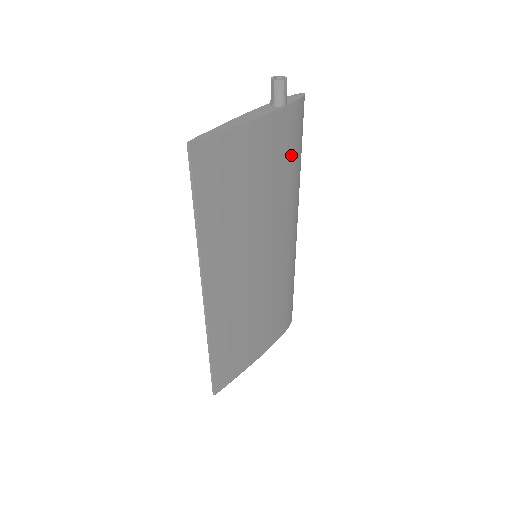
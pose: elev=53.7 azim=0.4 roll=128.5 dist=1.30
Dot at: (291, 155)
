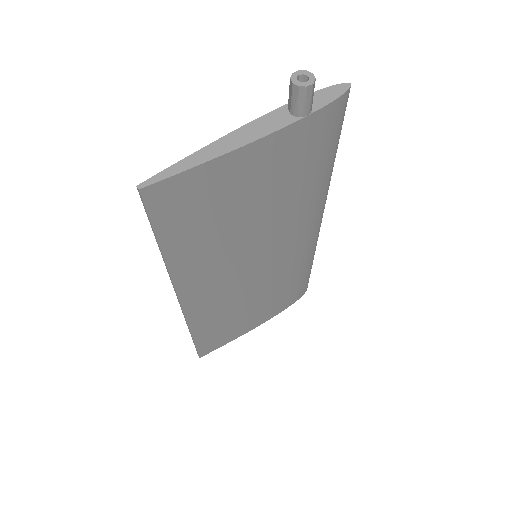
Dot at: (315, 162)
